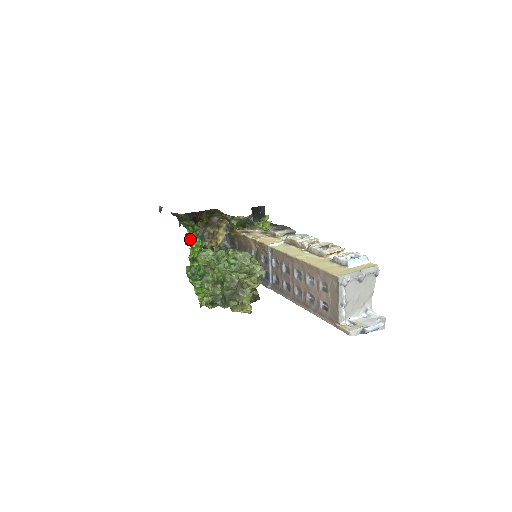
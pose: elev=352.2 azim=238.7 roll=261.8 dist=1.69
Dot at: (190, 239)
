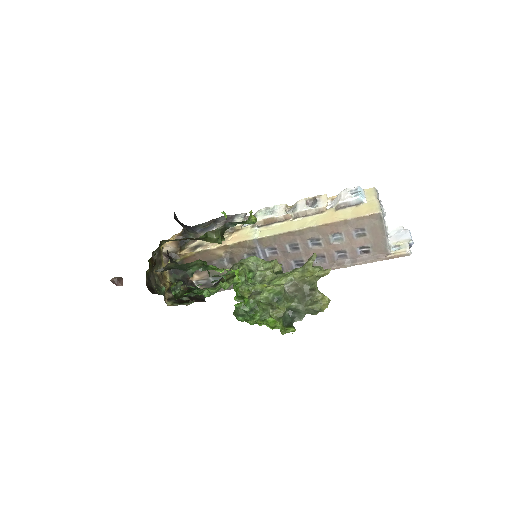
Dot at: (190, 286)
